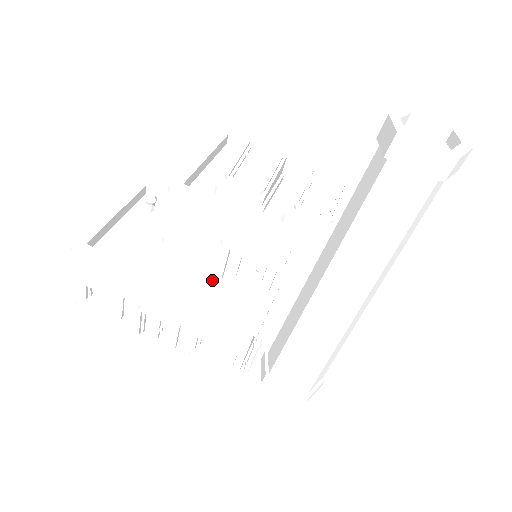
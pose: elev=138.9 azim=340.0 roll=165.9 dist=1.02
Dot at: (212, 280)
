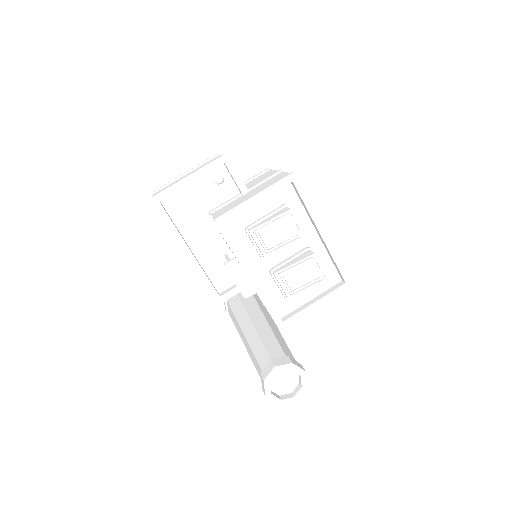
Dot at: (220, 256)
